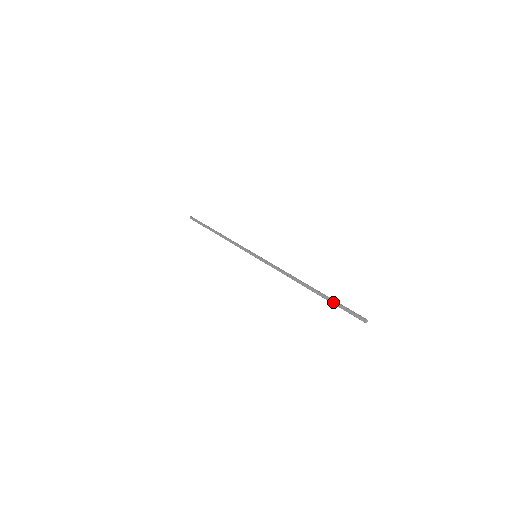
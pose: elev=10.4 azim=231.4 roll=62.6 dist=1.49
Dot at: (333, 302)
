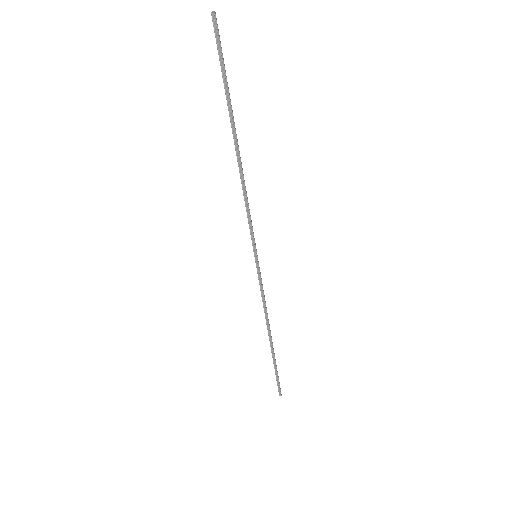
Dot at: (224, 85)
